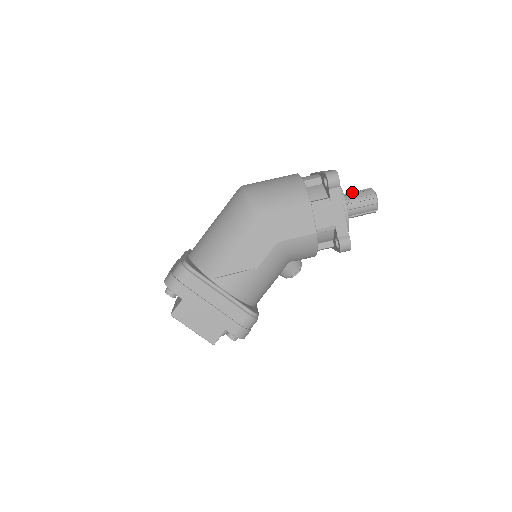
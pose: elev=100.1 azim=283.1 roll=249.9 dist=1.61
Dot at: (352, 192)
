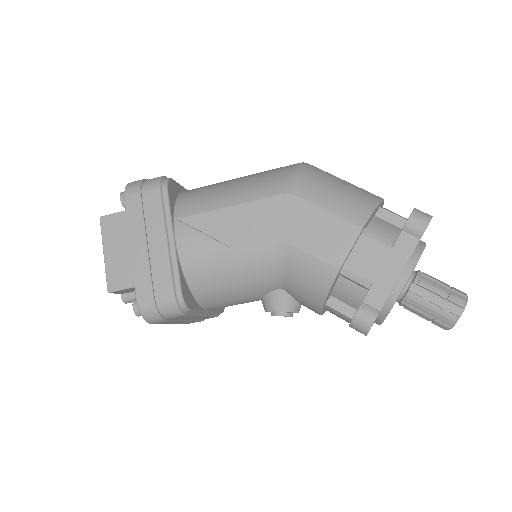
Dot at: occluded
